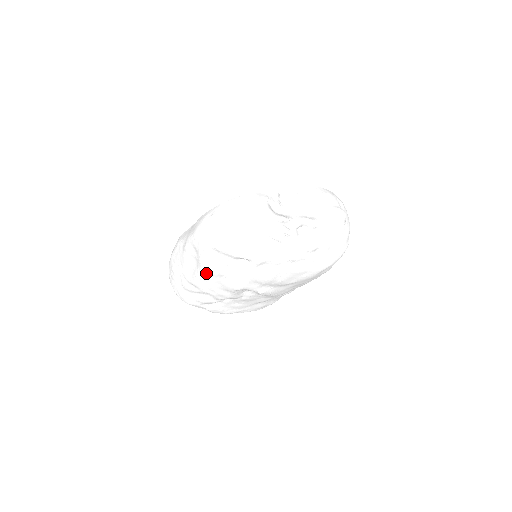
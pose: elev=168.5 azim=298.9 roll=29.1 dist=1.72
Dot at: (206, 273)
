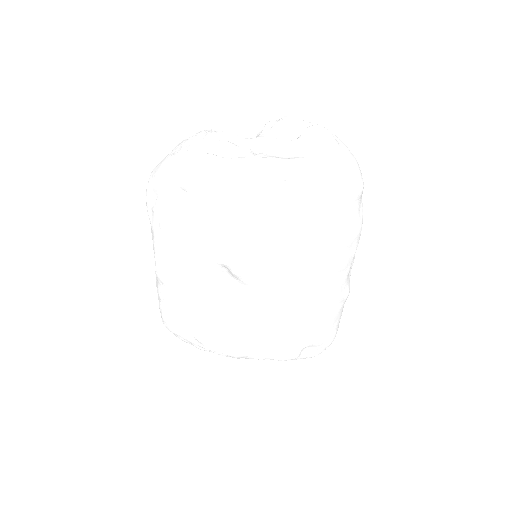
Dot at: (157, 241)
